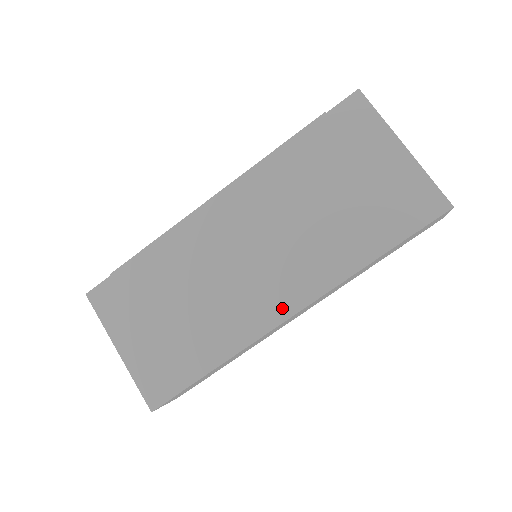
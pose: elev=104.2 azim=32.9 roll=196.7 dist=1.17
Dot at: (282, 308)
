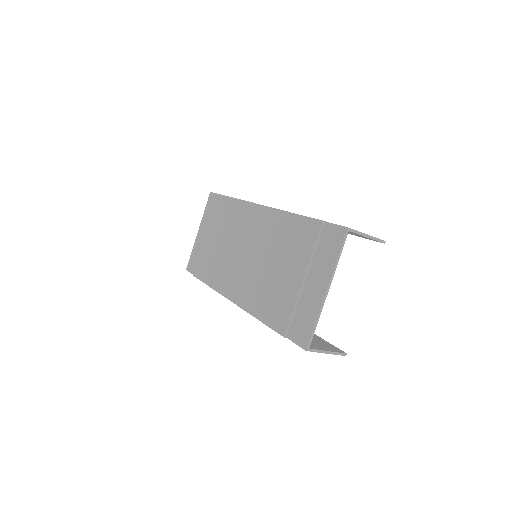
Dot at: (231, 292)
